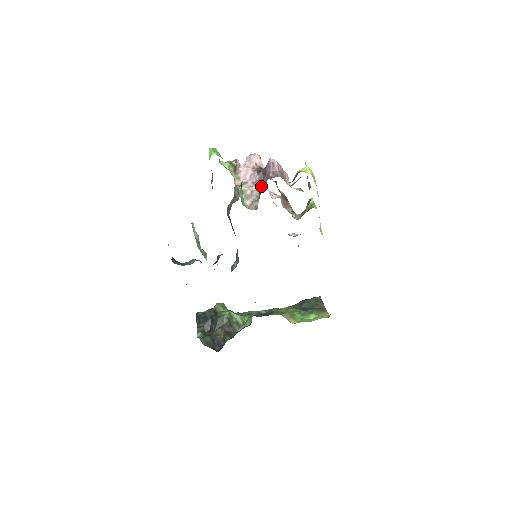
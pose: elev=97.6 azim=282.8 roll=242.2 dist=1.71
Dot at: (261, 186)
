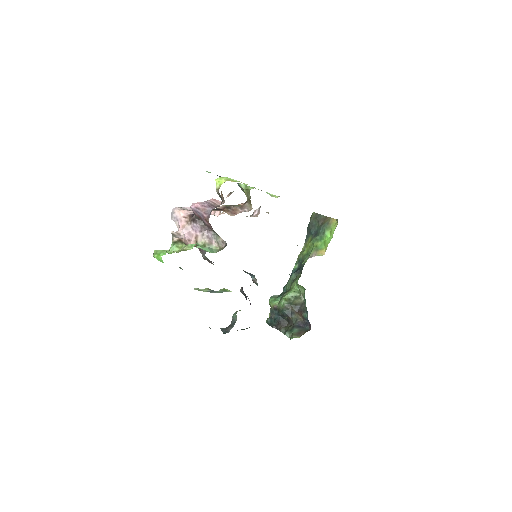
Dot at: (208, 227)
